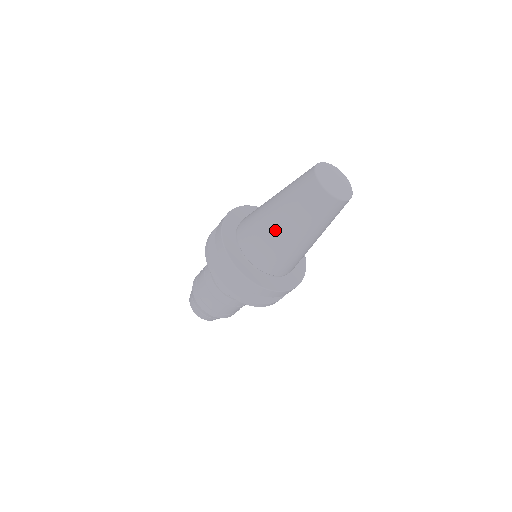
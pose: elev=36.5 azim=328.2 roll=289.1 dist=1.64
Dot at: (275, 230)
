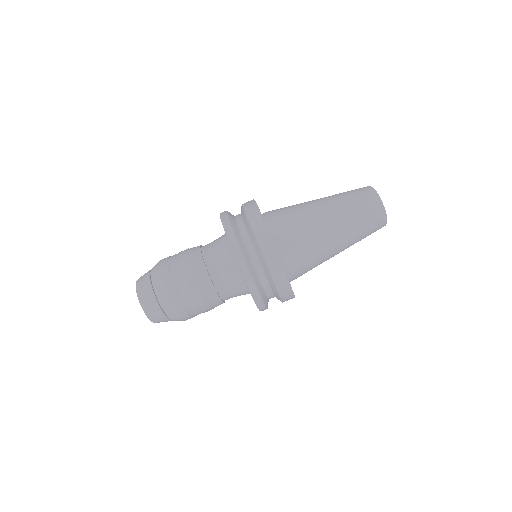
Dot at: (312, 205)
